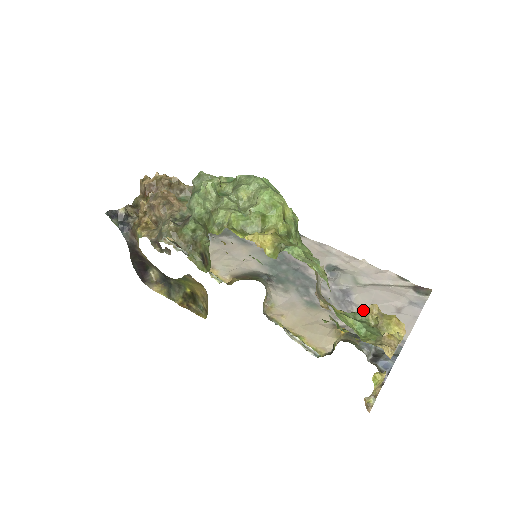
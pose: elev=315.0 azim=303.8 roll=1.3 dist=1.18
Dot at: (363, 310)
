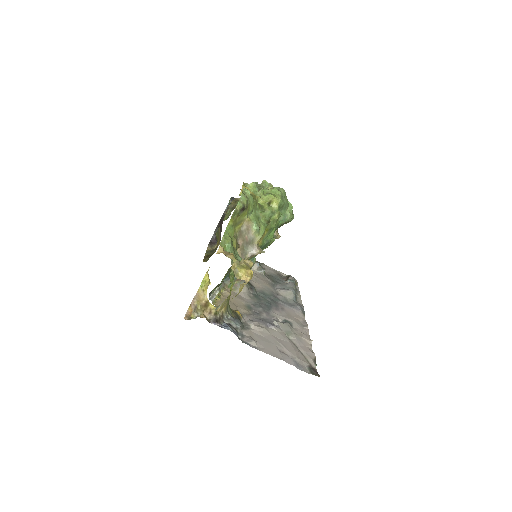
Dot at: (265, 330)
